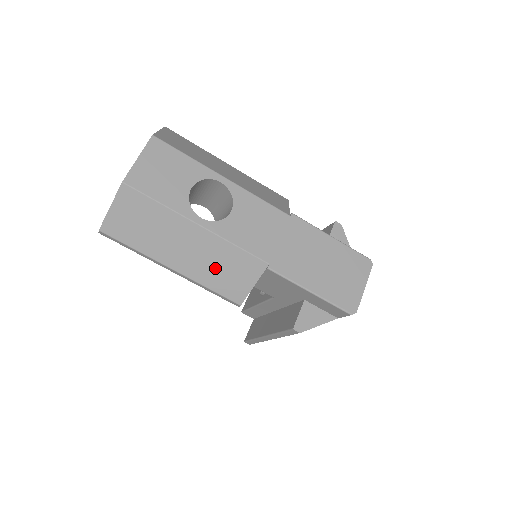
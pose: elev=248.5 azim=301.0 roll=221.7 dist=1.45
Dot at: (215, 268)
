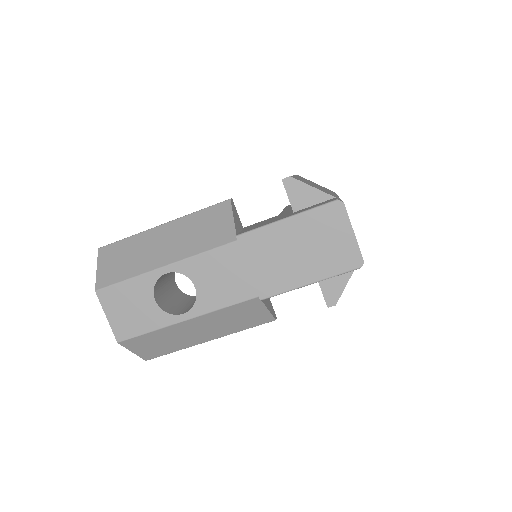
Dot at: (230, 323)
